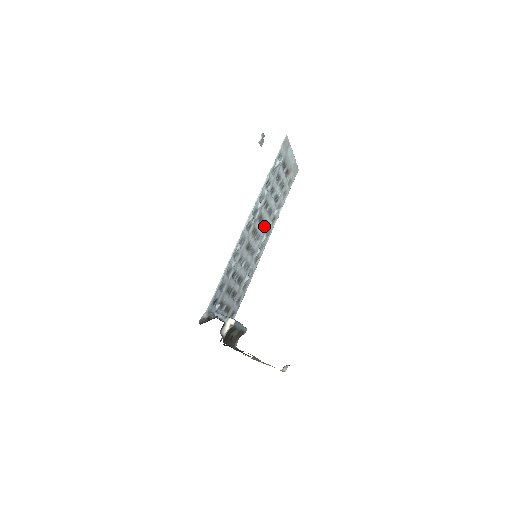
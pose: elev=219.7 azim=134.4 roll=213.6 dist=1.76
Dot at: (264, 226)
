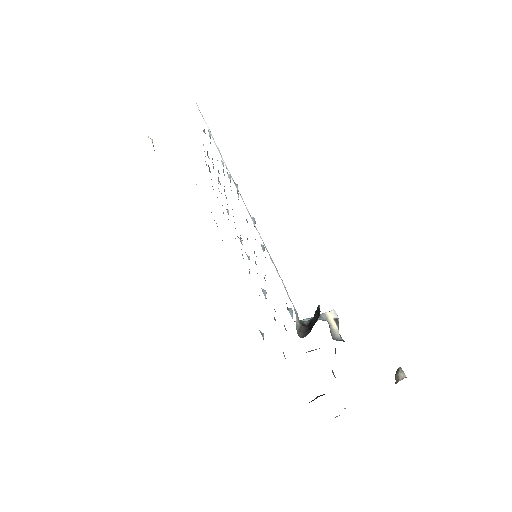
Dot at: occluded
